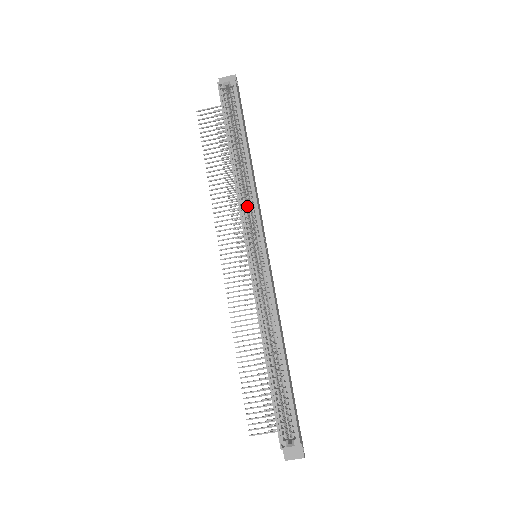
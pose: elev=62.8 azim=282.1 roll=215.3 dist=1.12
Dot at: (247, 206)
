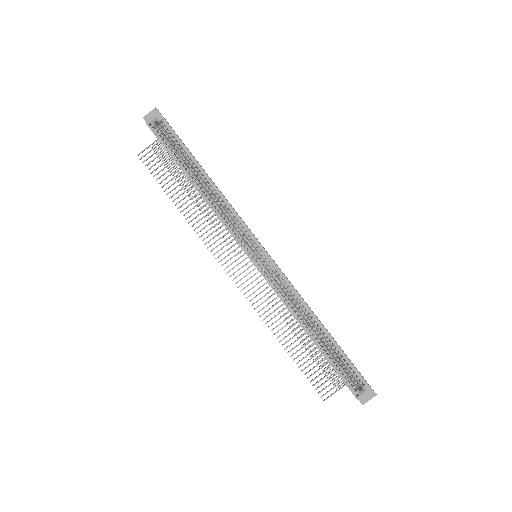
Dot at: (228, 218)
